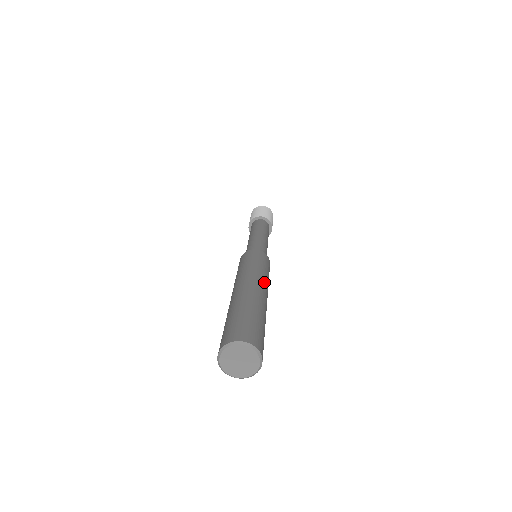
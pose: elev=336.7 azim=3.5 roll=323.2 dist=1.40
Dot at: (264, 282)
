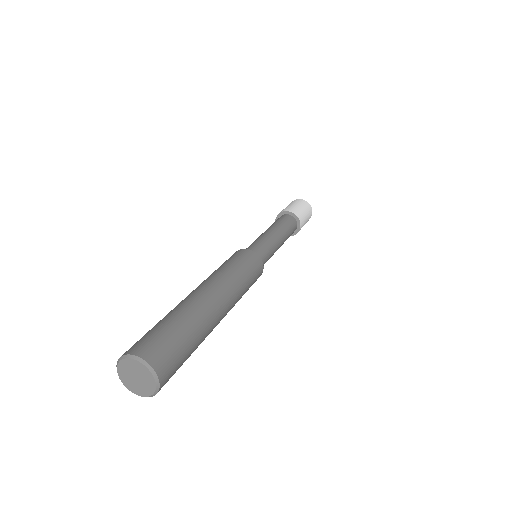
Dot at: (233, 298)
